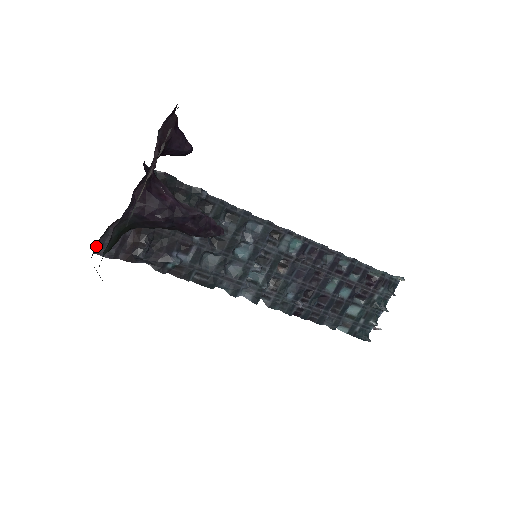
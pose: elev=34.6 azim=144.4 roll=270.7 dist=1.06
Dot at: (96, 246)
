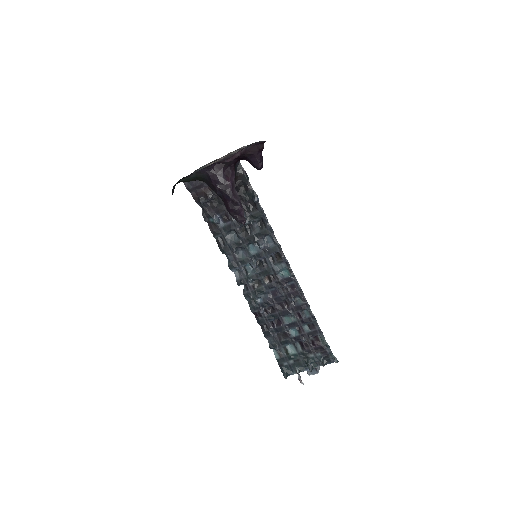
Dot at: occluded
